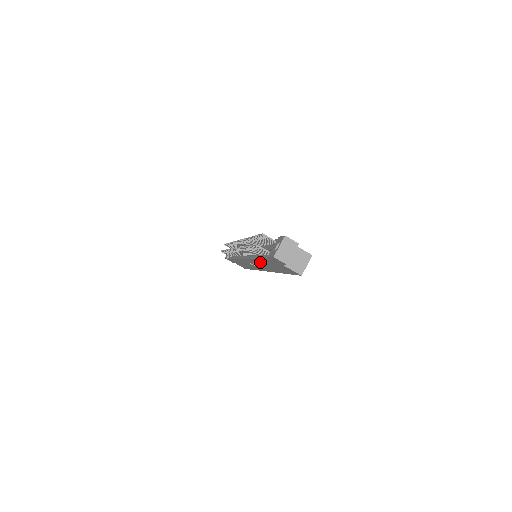
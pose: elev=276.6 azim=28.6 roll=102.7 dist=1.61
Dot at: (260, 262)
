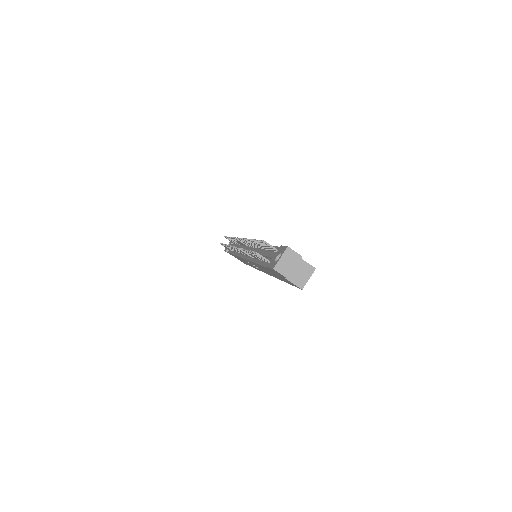
Dot at: (259, 266)
